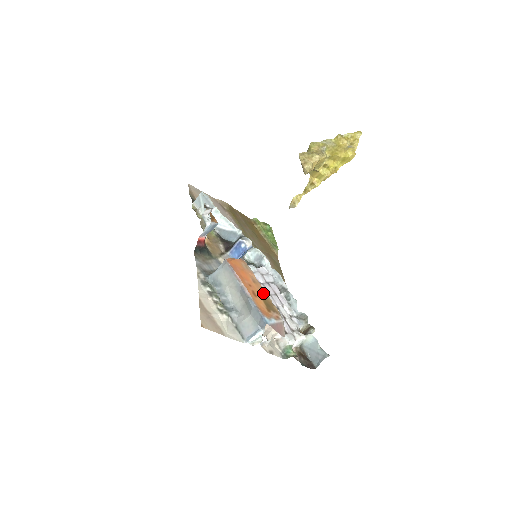
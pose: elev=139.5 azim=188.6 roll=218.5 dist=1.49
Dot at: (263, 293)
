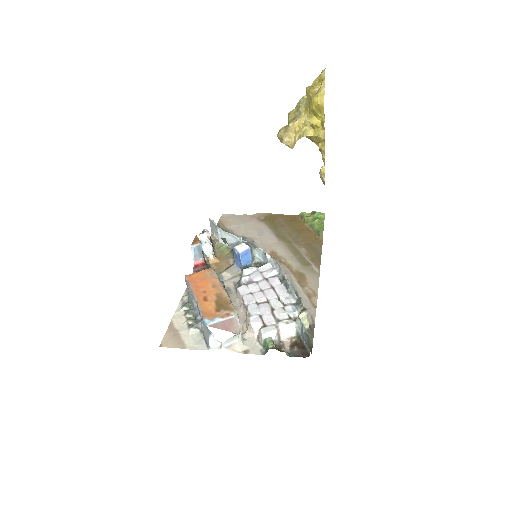
Dot at: (220, 294)
